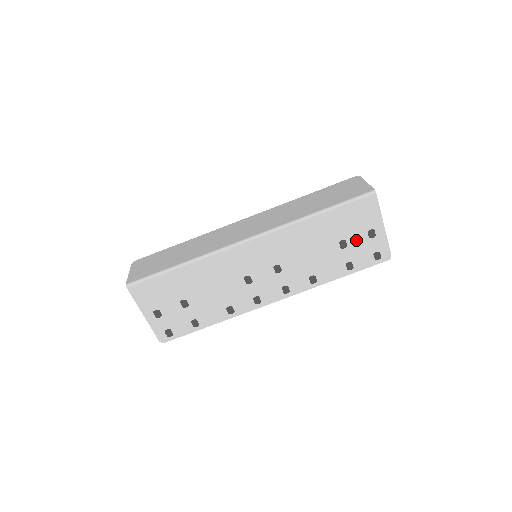
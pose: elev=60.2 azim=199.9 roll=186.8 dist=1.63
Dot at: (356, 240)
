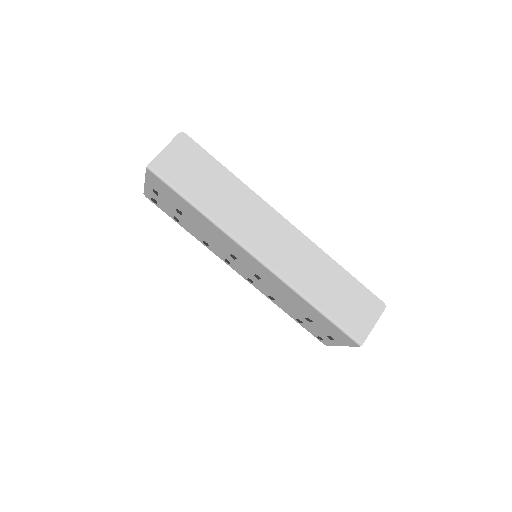
Dot at: (319, 328)
